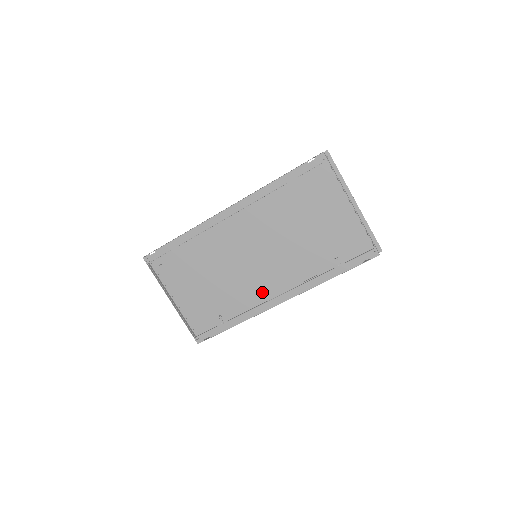
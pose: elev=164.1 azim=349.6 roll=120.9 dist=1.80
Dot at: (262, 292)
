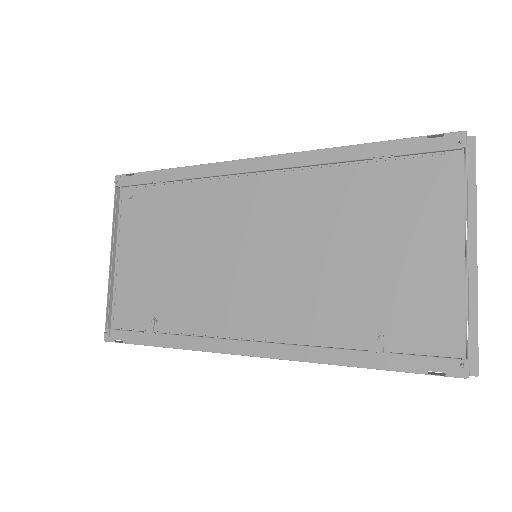
Dot at: (232, 320)
